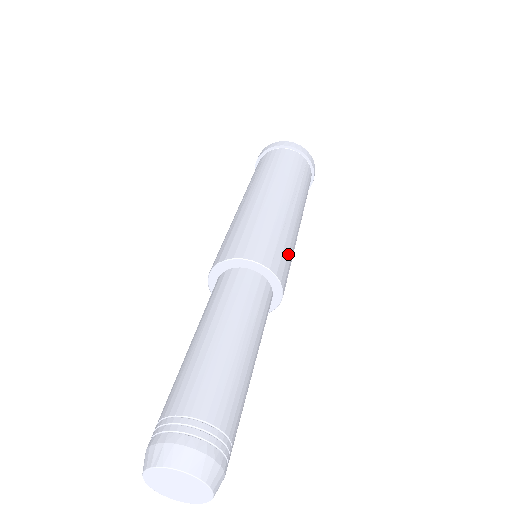
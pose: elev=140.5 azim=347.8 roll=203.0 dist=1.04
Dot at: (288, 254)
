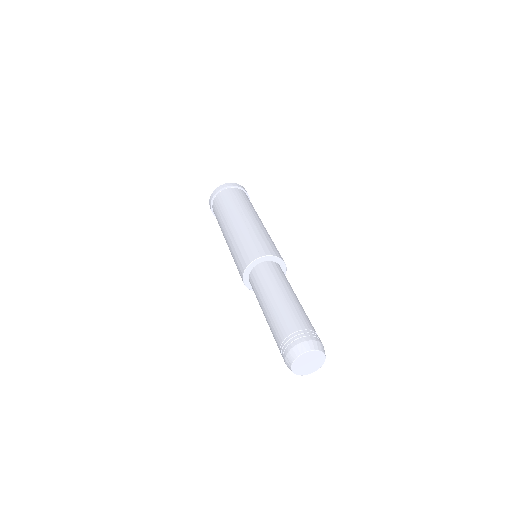
Dot at: (264, 240)
